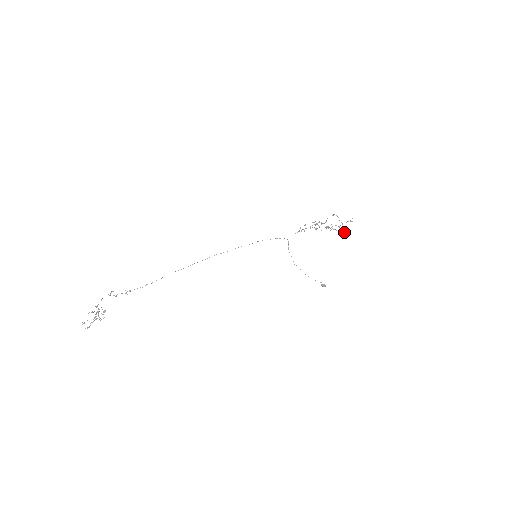
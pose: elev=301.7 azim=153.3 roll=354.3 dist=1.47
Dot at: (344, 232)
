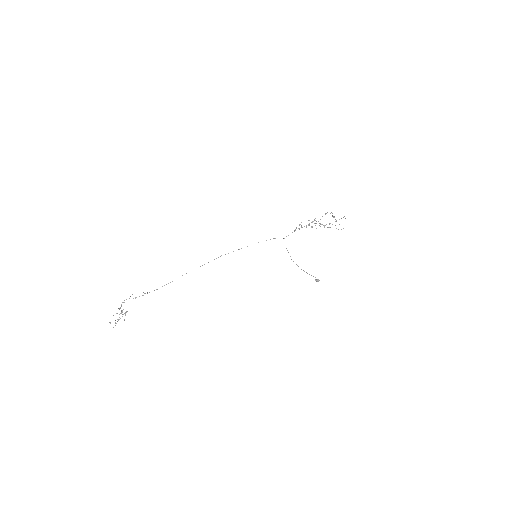
Dot at: occluded
